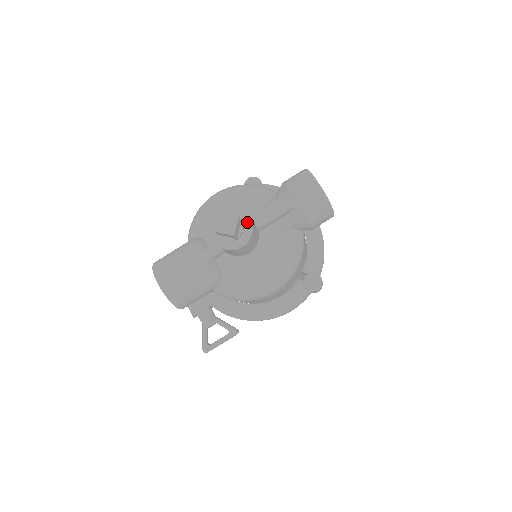
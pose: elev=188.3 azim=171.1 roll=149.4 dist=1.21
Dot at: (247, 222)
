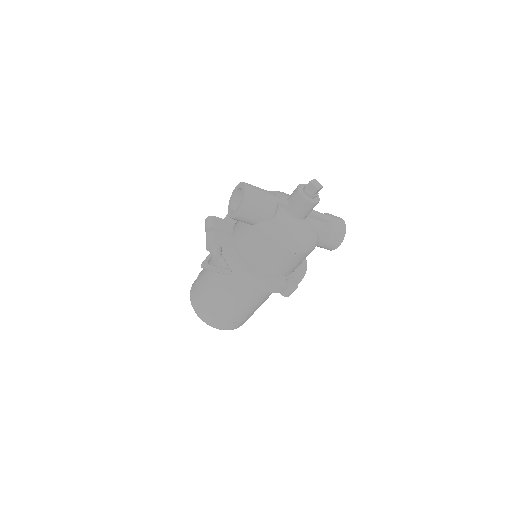
Dot at: (318, 197)
